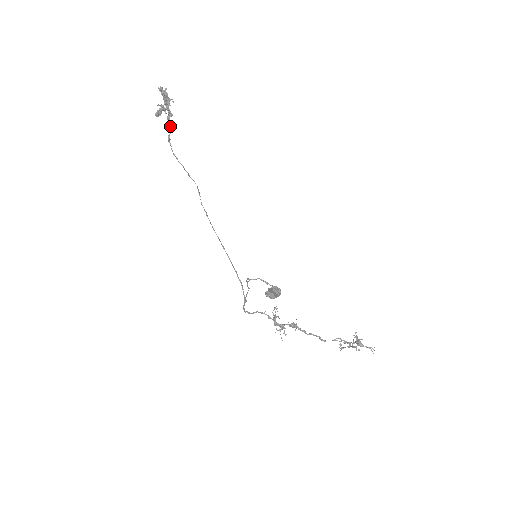
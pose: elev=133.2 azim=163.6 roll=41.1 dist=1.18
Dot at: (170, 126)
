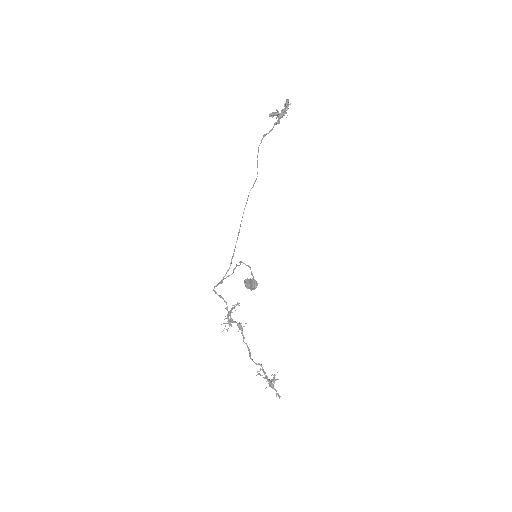
Dot at: (272, 129)
